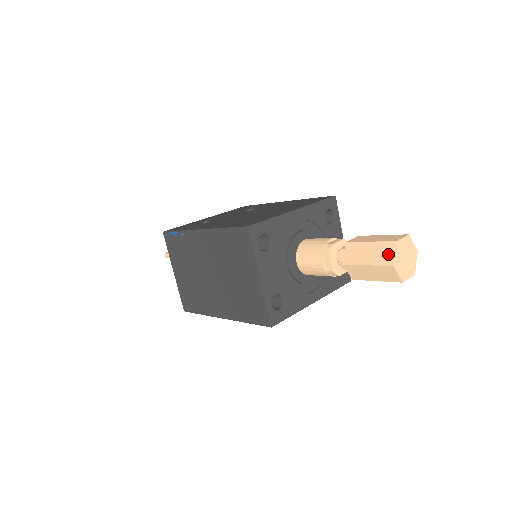
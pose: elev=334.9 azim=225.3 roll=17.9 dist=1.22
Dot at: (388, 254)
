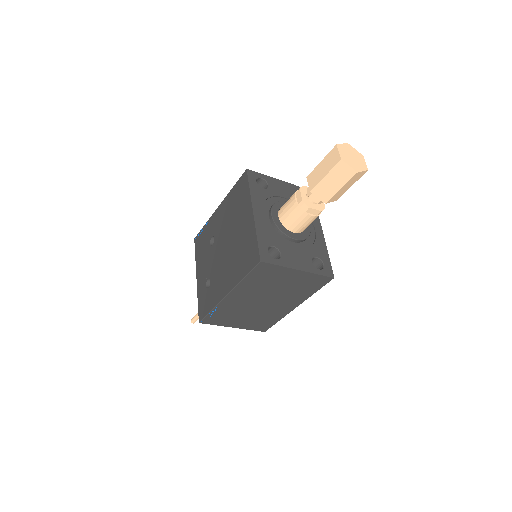
Dot at: (346, 170)
